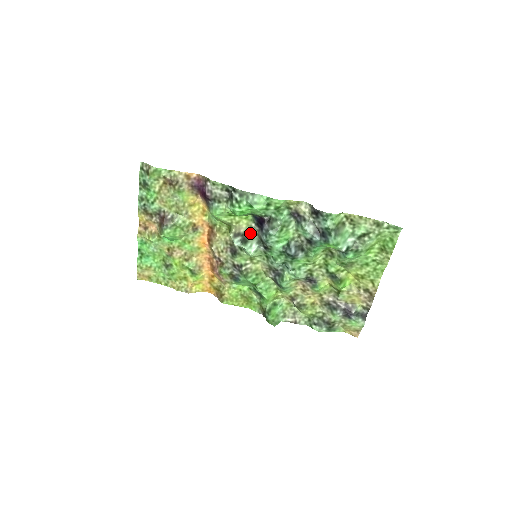
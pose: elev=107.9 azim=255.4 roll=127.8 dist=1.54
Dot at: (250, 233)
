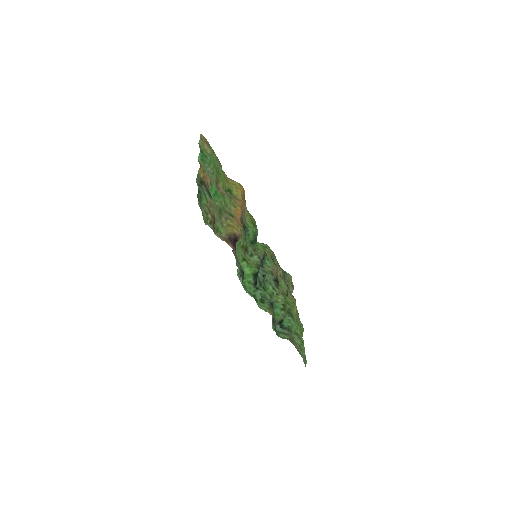
Dot at: occluded
